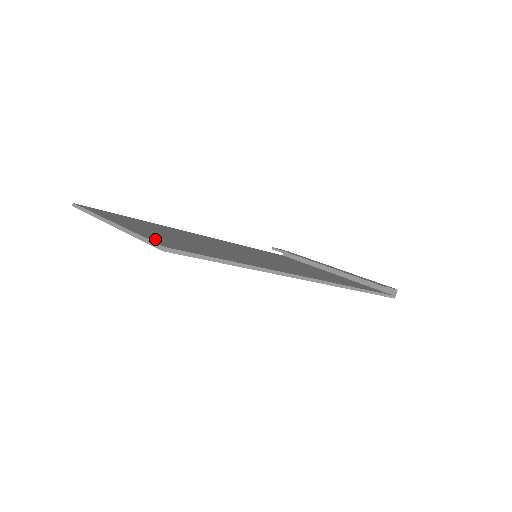
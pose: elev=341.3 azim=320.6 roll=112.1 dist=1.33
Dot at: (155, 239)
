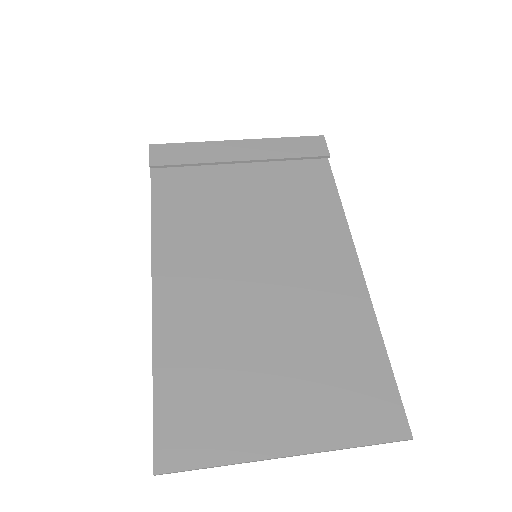
Dot at: (367, 431)
